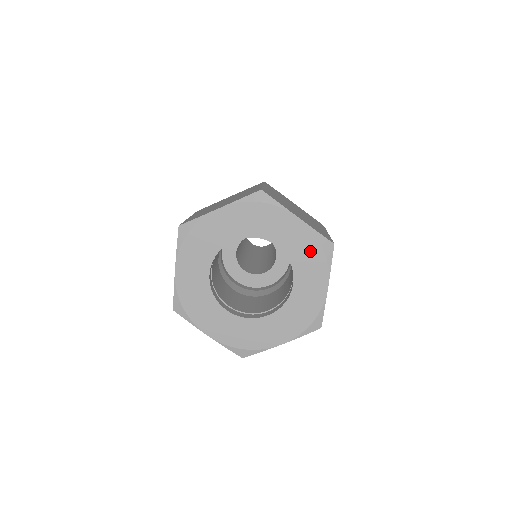
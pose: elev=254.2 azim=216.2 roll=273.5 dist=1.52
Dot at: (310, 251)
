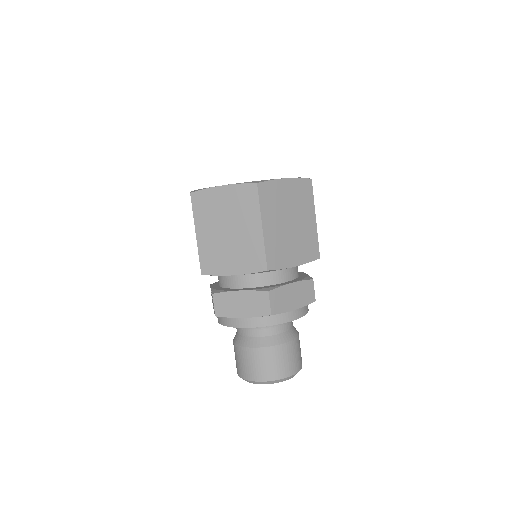
Dot at: occluded
